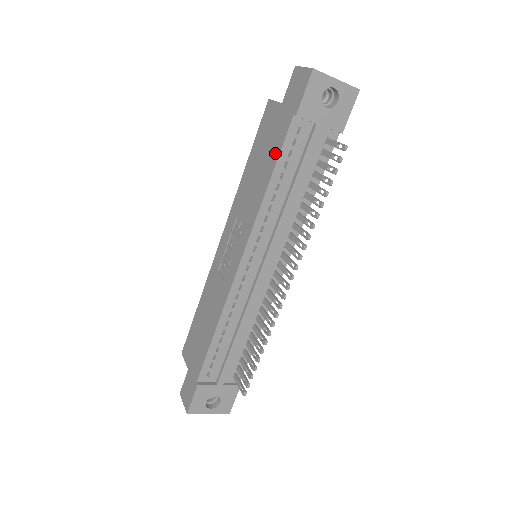
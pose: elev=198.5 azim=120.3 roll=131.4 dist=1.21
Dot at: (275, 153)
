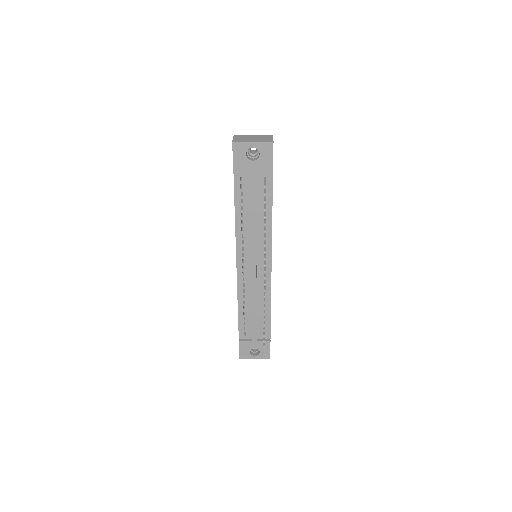
Dot at: occluded
